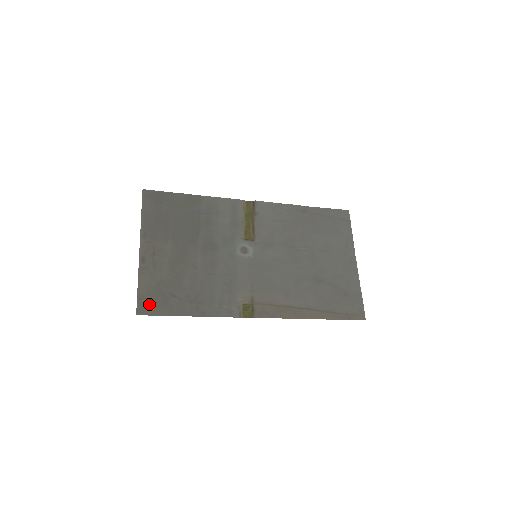
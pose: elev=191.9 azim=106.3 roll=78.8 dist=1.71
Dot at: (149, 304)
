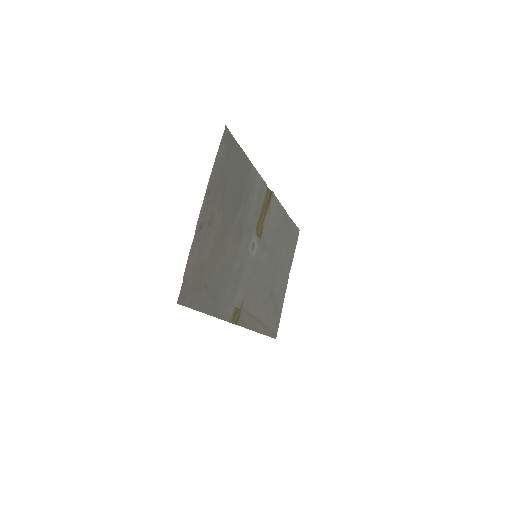
Dot at: (189, 291)
